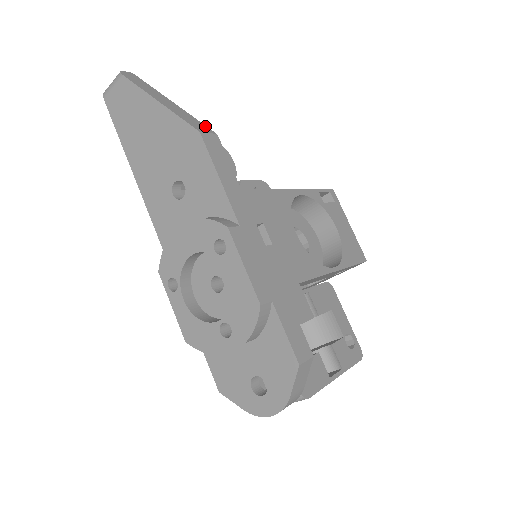
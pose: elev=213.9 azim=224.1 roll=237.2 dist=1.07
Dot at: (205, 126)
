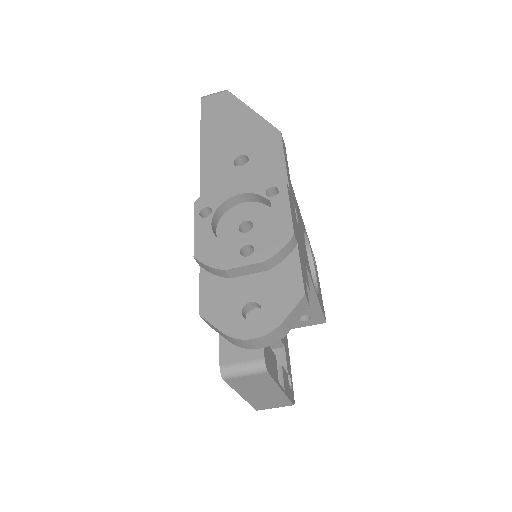
Dot at: occluded
